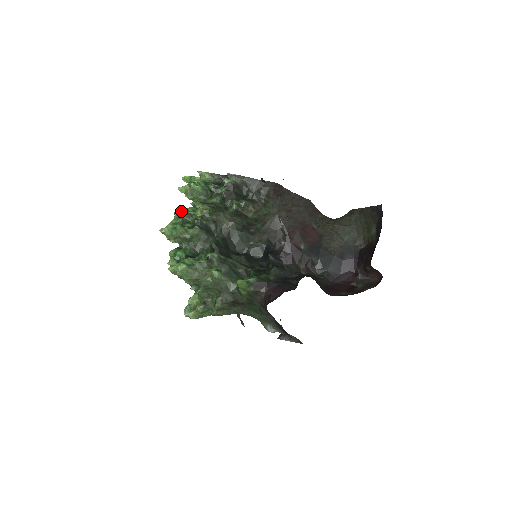
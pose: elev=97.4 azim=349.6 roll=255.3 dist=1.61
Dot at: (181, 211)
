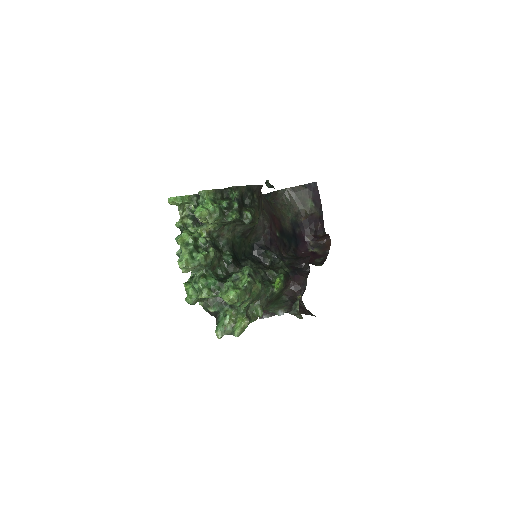
Dot at: (182, 237)
